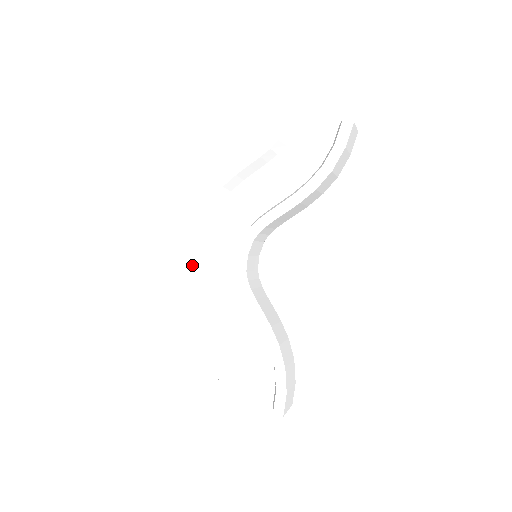
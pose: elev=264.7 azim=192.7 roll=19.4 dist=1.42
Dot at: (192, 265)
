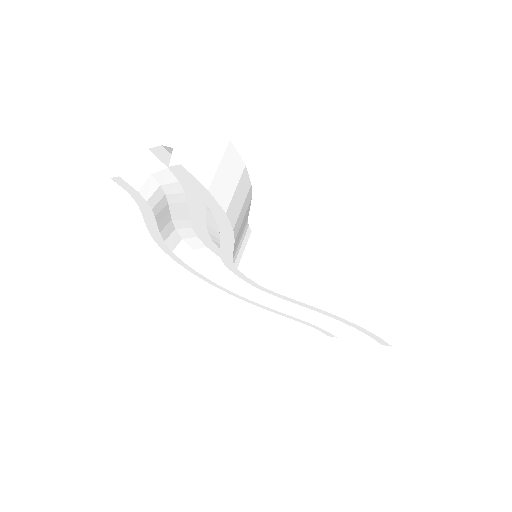
Dot at: (219, 284)
